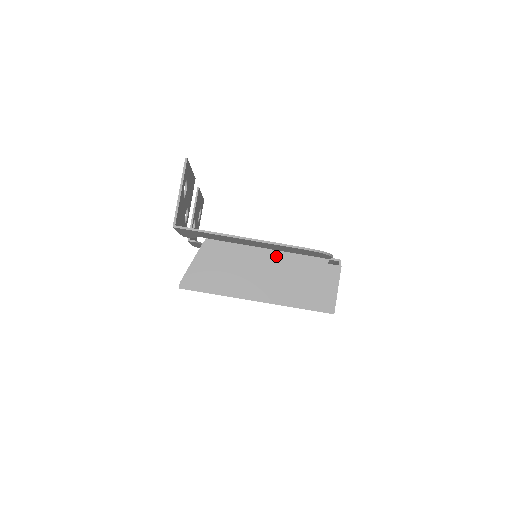
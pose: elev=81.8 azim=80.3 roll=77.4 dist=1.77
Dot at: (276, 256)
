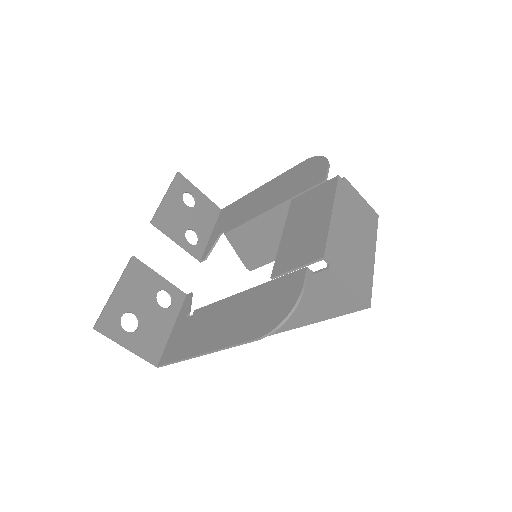
Dot at: occluded
